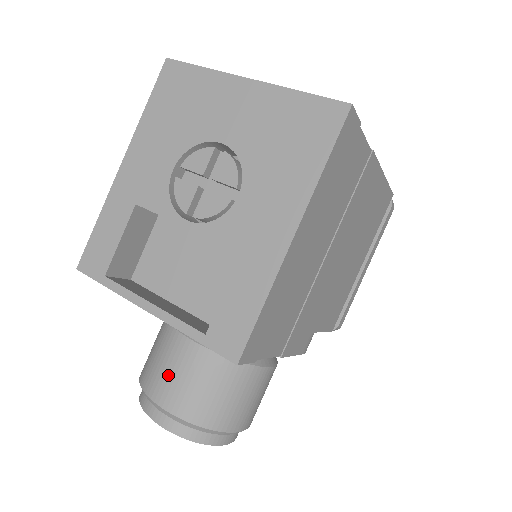
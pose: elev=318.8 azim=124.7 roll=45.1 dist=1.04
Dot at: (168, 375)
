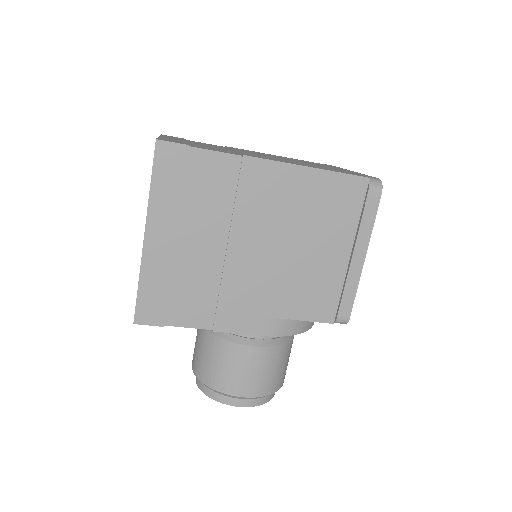
Dot at: (195, 344)
